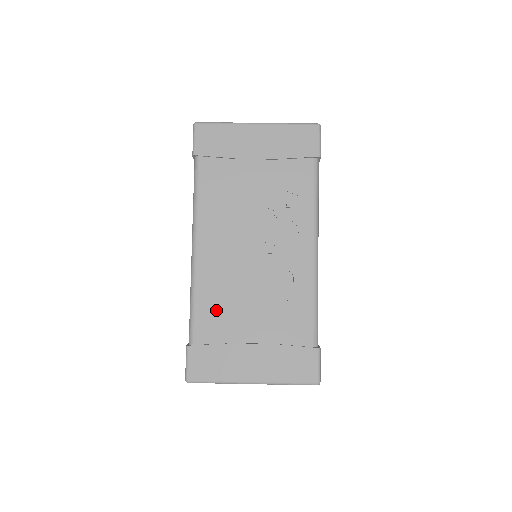
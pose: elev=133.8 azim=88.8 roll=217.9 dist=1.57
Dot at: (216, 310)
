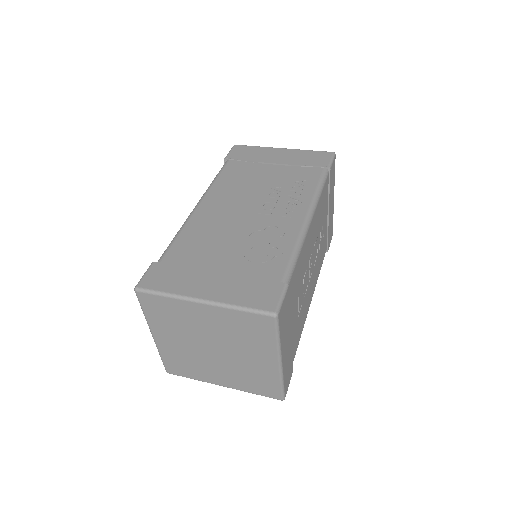
Dot at: (194, 243)
